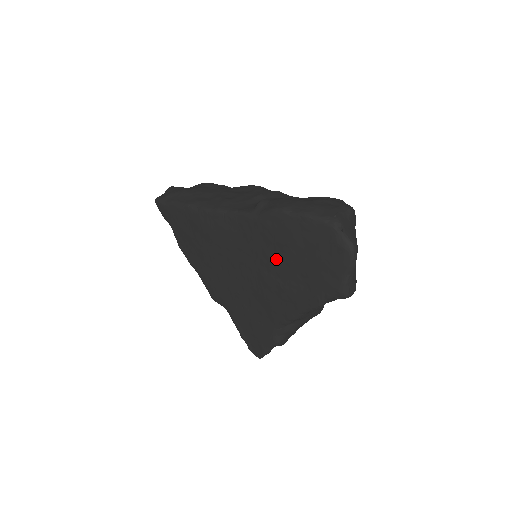
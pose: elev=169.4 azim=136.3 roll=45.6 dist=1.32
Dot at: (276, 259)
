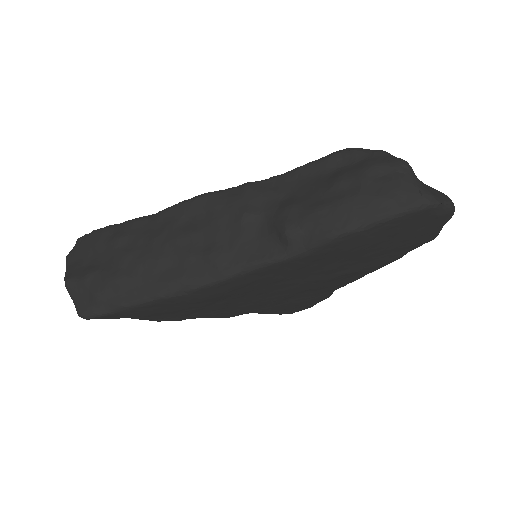
Dot at: (340, 264)
